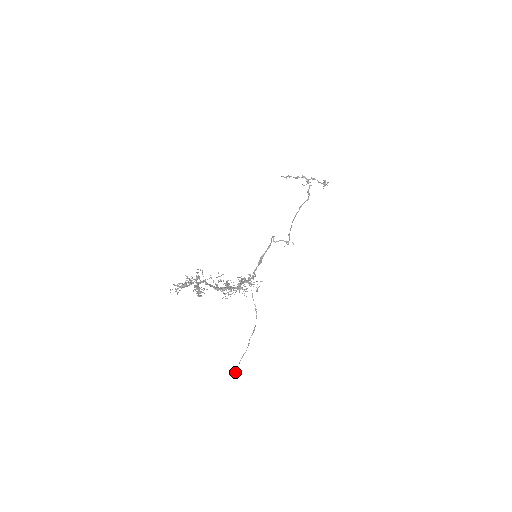
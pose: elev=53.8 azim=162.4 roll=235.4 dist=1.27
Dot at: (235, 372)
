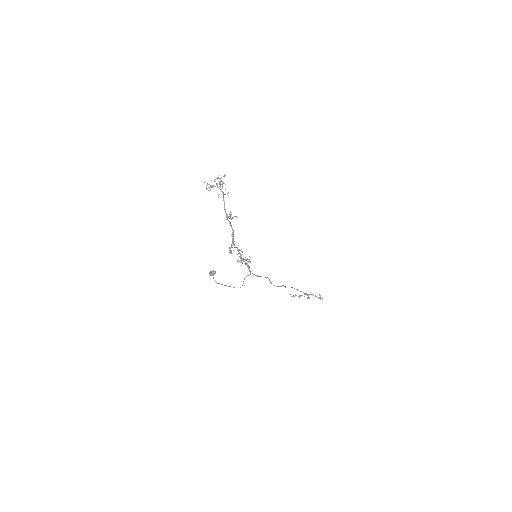
Dot at: (213, 271)
